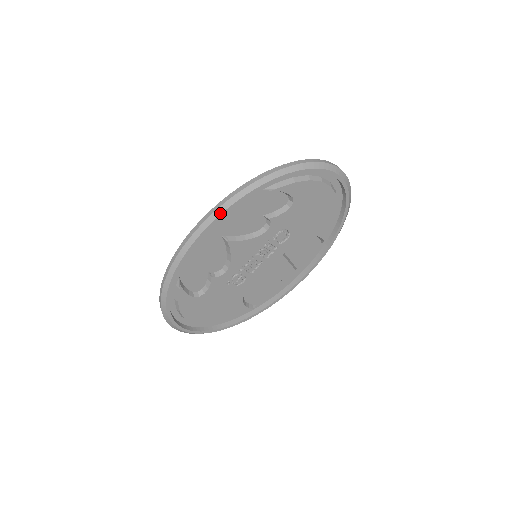
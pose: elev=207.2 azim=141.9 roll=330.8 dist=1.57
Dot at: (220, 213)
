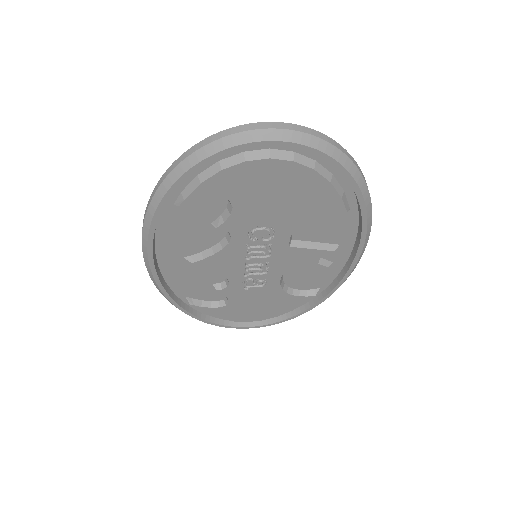
Dot at: (146, 248)
